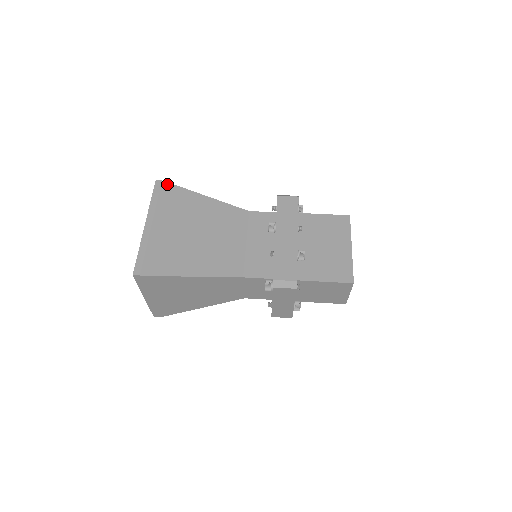
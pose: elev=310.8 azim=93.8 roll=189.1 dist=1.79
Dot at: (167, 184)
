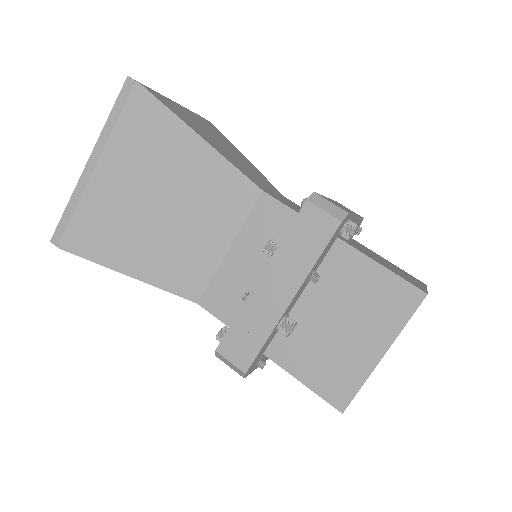
Dot at: (142, 91)
